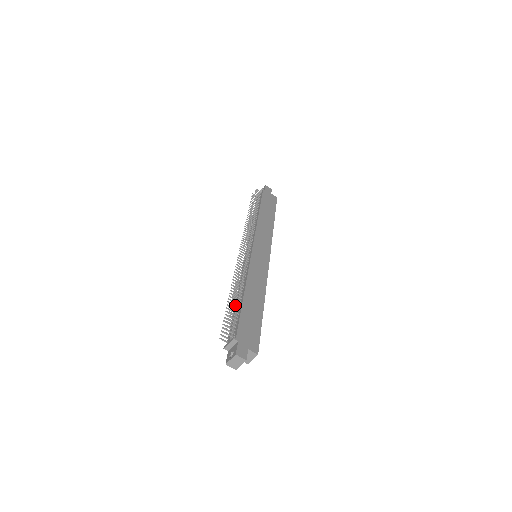
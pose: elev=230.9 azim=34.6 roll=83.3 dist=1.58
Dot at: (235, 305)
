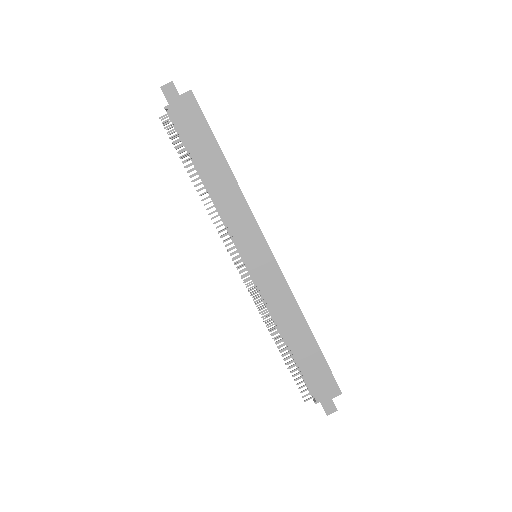
Dot at: (290, 362)
